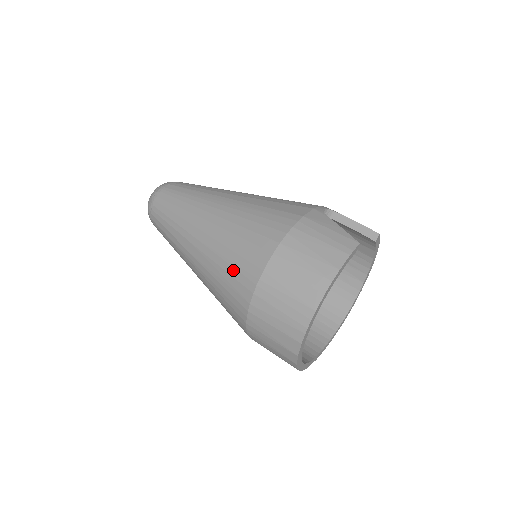
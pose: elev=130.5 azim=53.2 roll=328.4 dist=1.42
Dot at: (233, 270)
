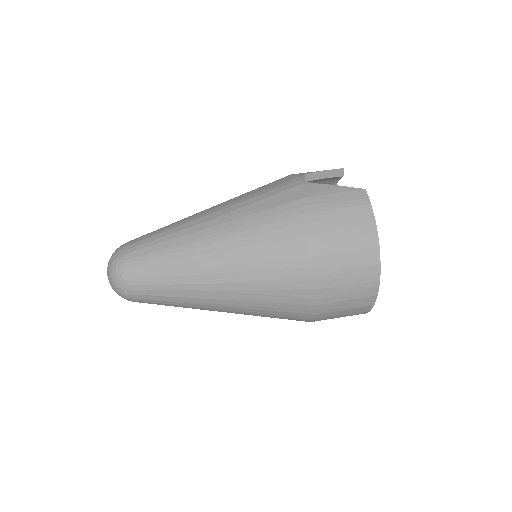
Dot at: (283, 284)
